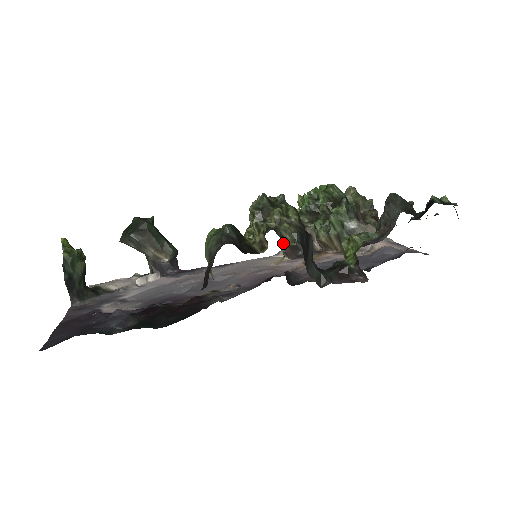
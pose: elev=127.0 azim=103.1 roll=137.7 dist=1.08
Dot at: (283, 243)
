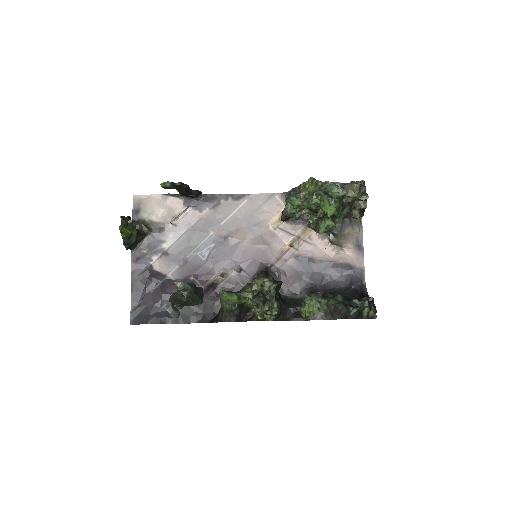
Dot at: (283, 218)
